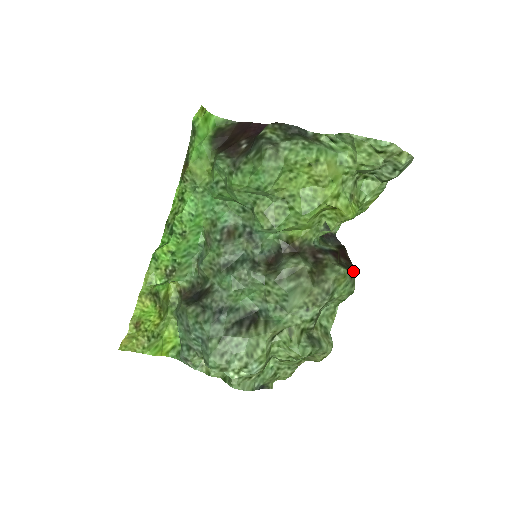
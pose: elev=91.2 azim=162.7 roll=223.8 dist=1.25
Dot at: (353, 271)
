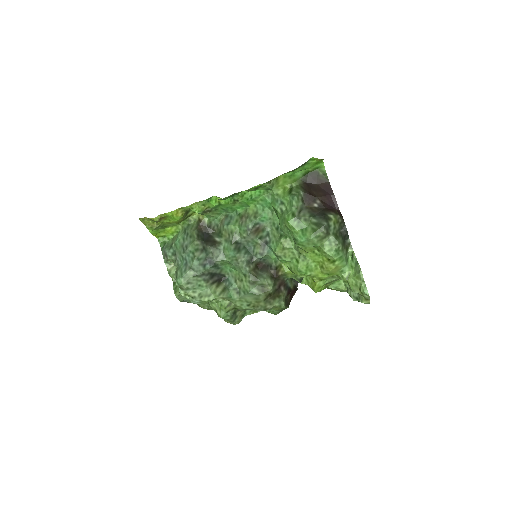
Dot at: (287, 307)
